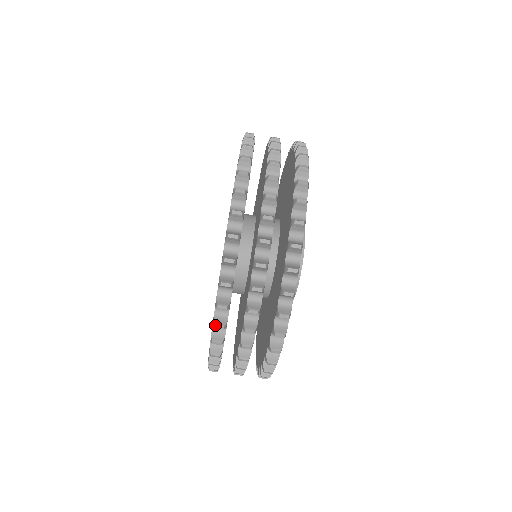
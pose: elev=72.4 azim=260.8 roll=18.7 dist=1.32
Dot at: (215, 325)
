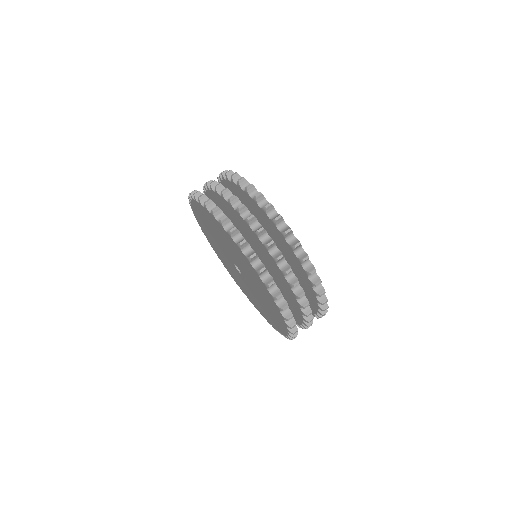
Dot at: (220, 219)
